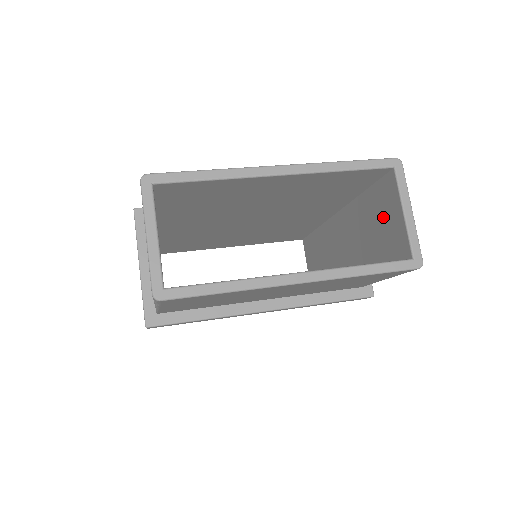
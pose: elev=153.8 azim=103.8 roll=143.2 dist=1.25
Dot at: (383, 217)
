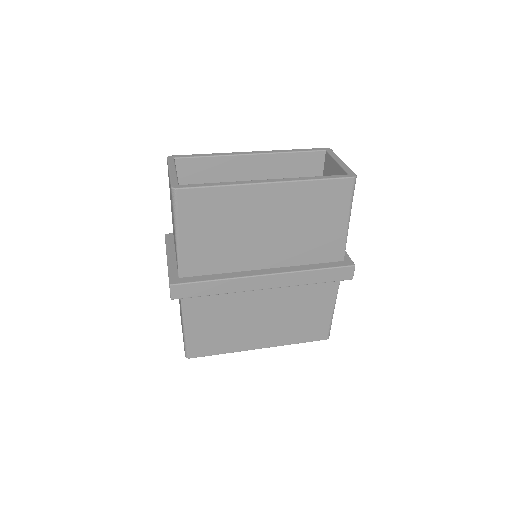
Dot at: occluded
